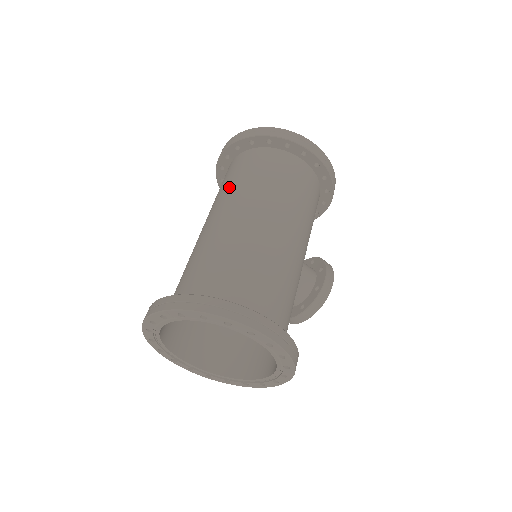
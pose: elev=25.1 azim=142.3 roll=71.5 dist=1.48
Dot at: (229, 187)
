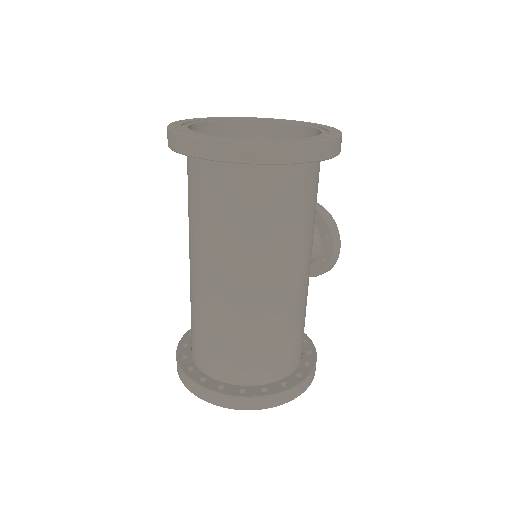
Dot at: (211, 230)
